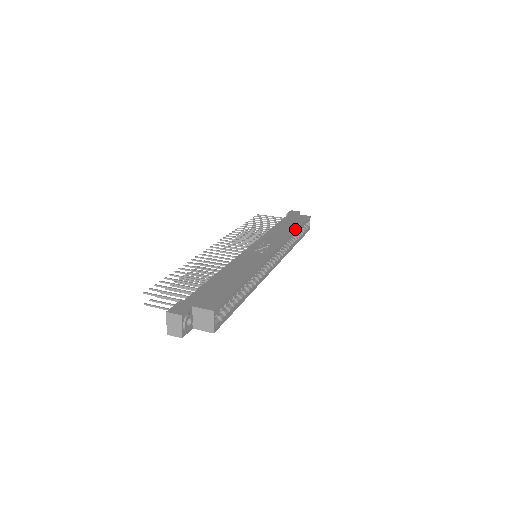
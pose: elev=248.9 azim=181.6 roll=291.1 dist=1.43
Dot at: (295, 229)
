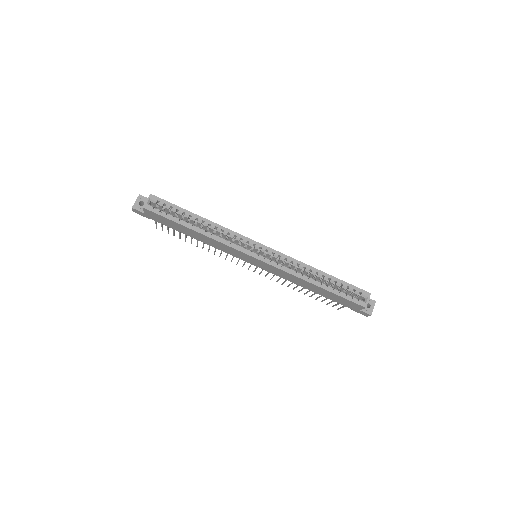
Dot at: (321, 271)
